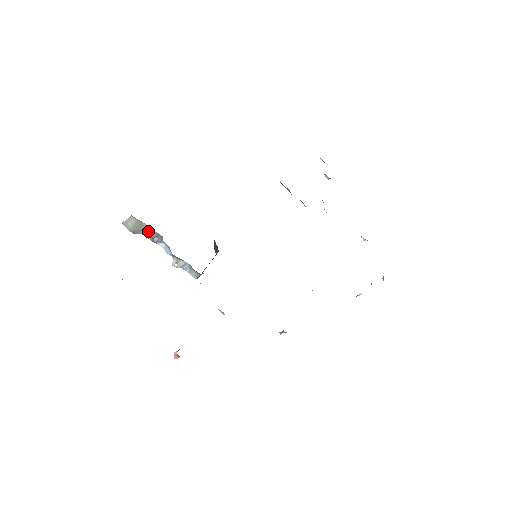
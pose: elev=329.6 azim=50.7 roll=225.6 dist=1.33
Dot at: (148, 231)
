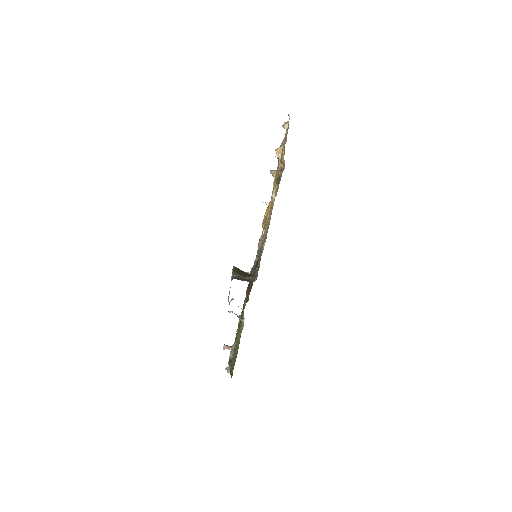
Dot at: occluded
